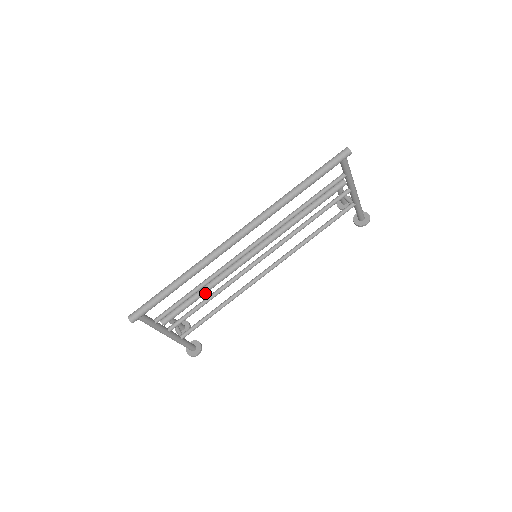
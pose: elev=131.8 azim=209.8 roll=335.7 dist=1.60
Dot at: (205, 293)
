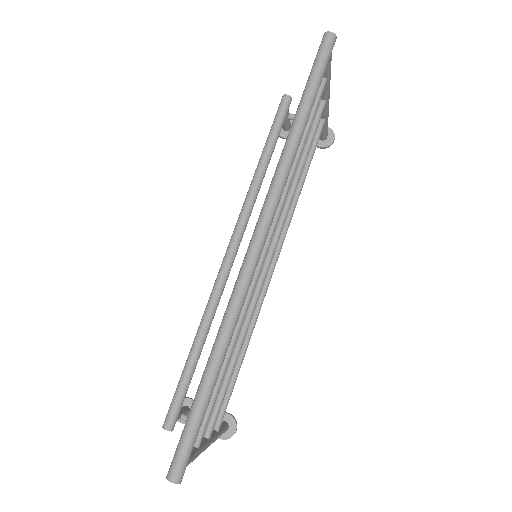
Dot at: (202, 348)
